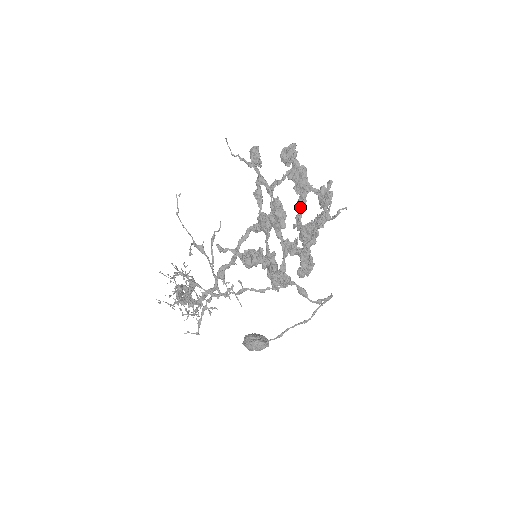
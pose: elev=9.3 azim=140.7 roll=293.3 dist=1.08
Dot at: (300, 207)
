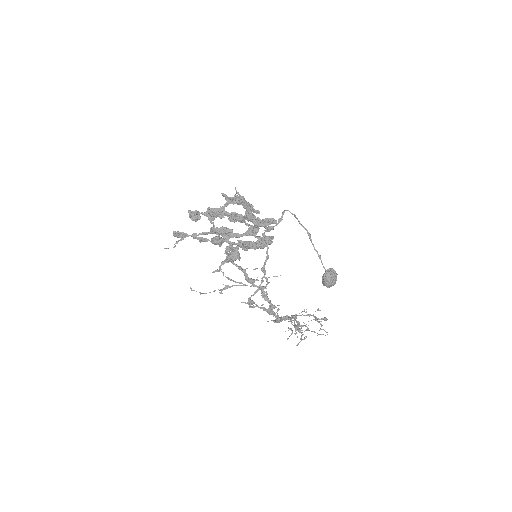
Dot at: occluded
